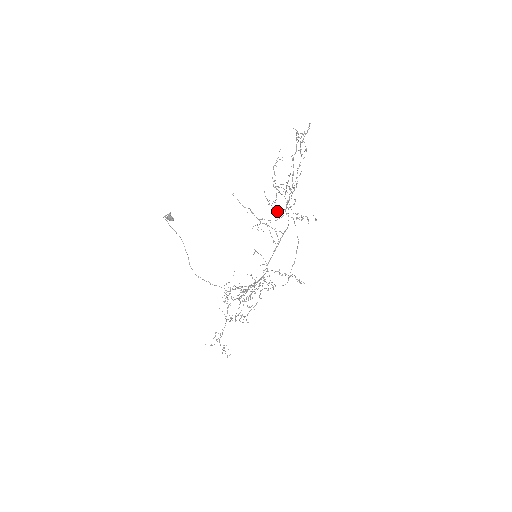
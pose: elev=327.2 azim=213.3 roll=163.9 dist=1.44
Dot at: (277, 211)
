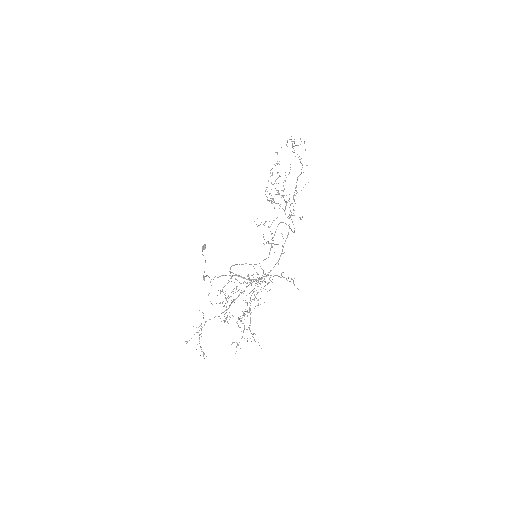
Dot at: occluded
